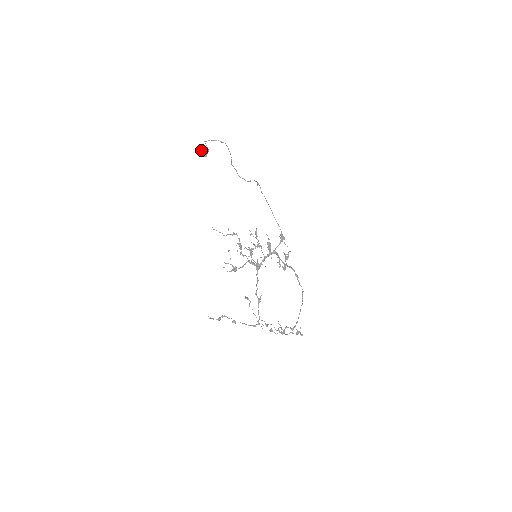
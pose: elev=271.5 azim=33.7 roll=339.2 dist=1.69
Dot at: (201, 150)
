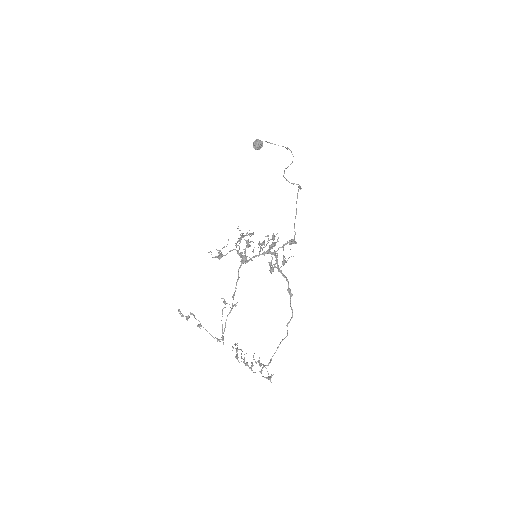
Dot at: (254, 142)
